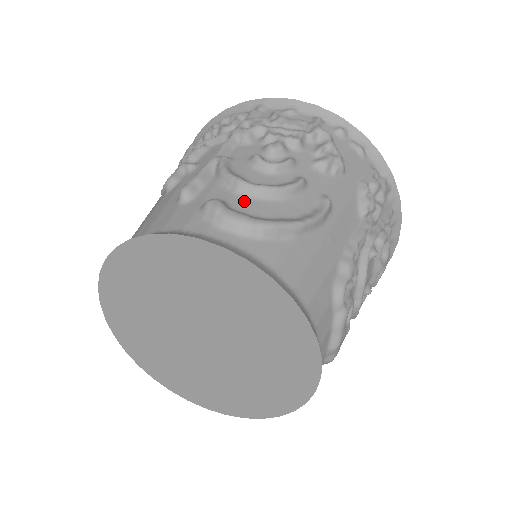
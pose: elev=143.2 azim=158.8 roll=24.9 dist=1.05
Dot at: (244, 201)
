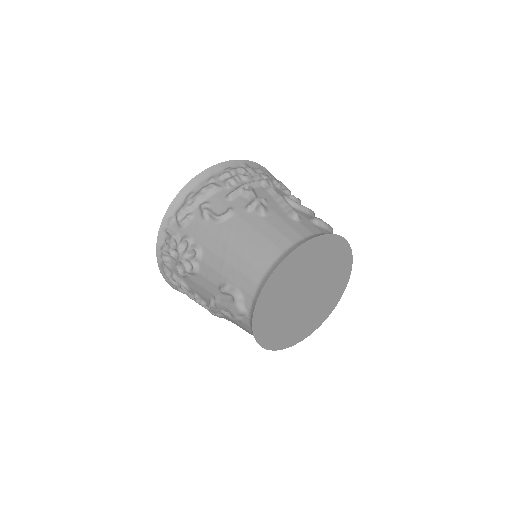
Dot at: occluded
